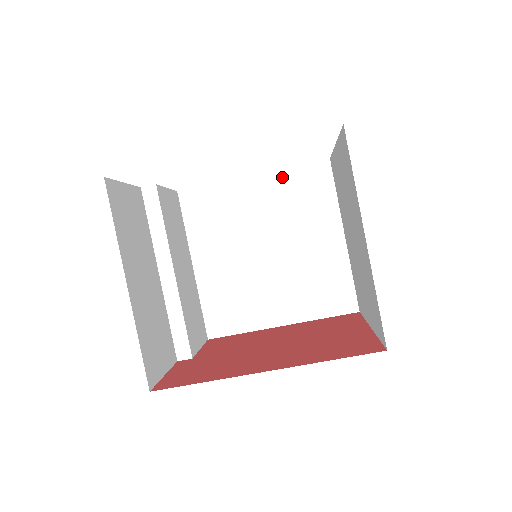
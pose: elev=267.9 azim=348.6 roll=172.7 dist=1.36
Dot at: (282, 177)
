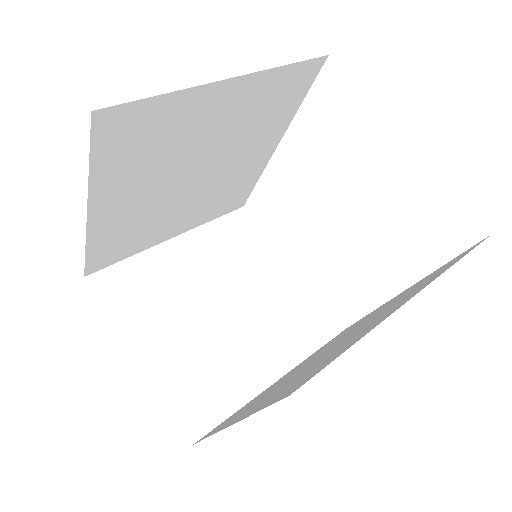
Dot at: occluded
